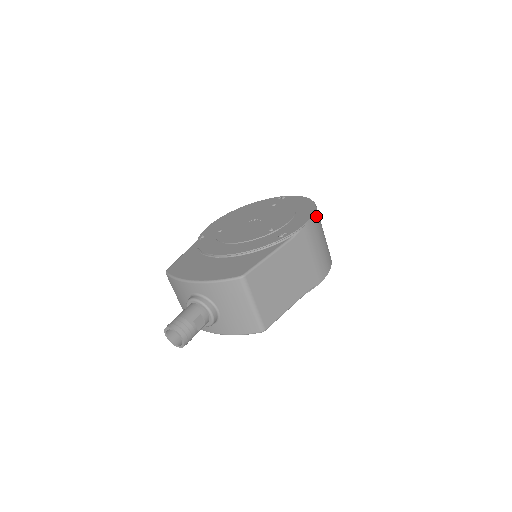
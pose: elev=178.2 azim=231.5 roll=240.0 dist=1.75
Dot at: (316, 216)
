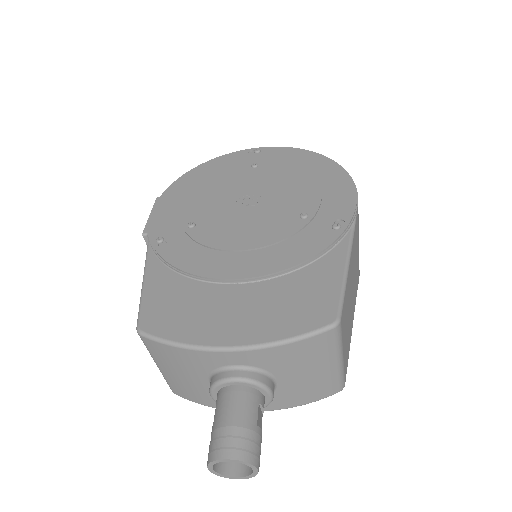
Dot at: occluded
